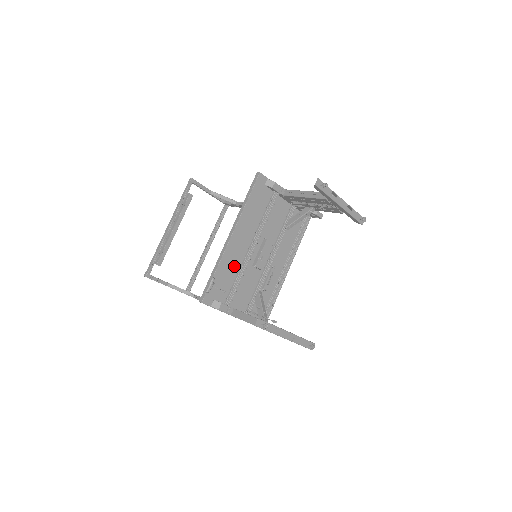
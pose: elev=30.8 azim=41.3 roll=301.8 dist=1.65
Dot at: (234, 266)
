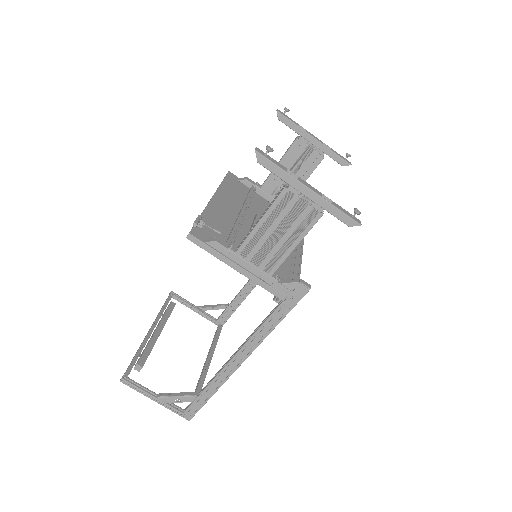
Dot at: (225, 222)
